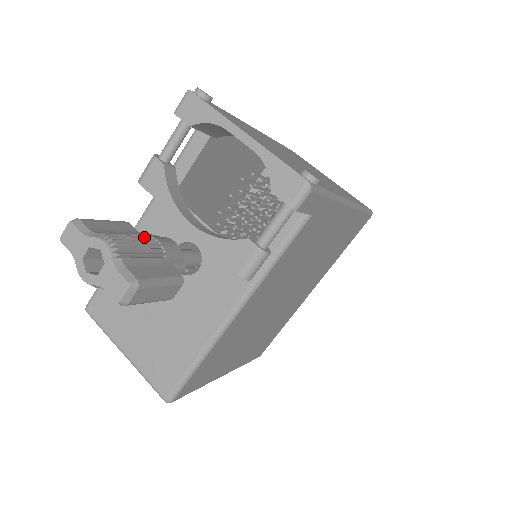
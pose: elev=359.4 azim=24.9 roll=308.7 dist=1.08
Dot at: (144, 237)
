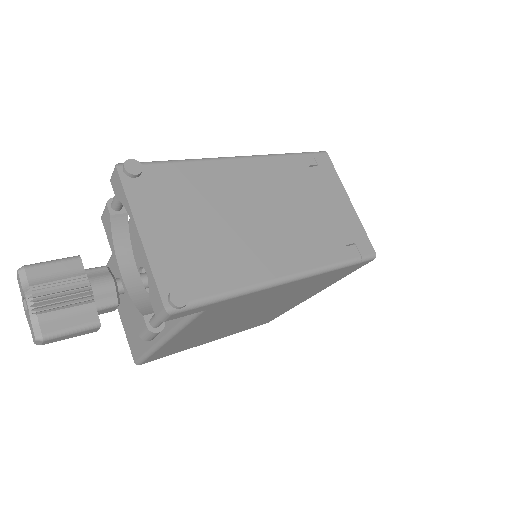
Dot at: (79, 282)
